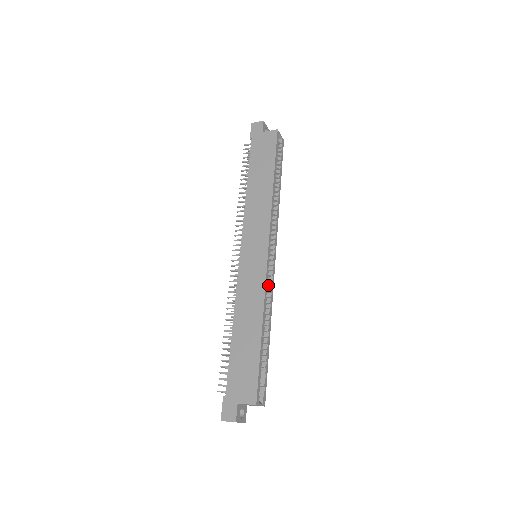
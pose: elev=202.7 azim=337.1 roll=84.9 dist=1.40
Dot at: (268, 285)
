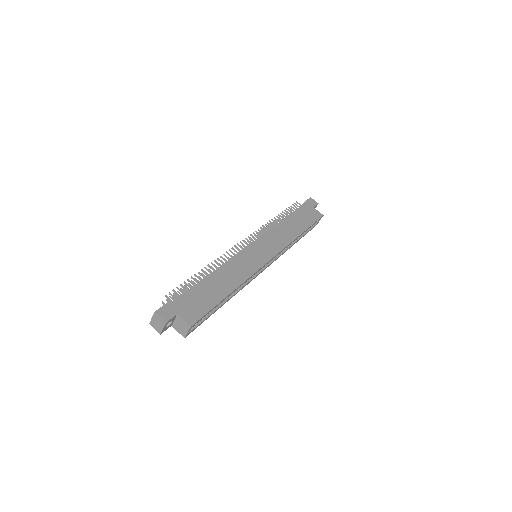
Dot at: occluded
